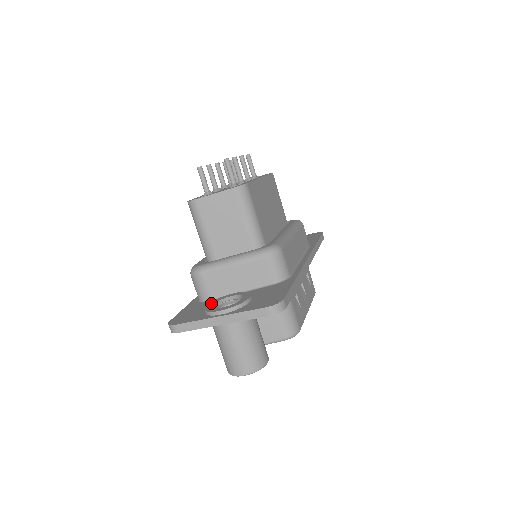
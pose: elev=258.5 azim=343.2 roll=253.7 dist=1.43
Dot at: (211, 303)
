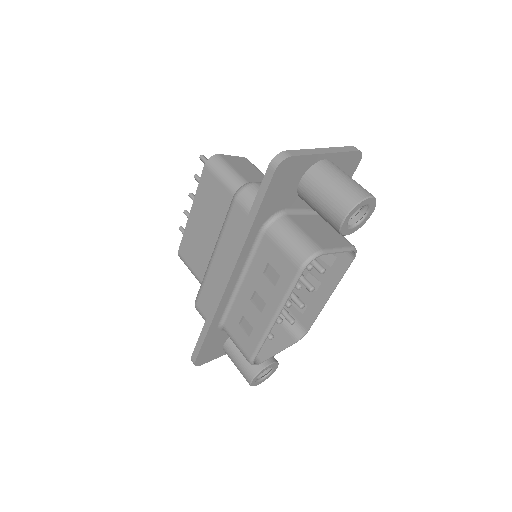
Dot at: occluded
